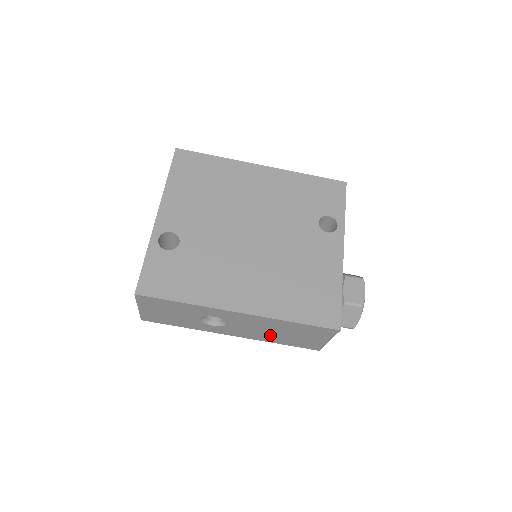
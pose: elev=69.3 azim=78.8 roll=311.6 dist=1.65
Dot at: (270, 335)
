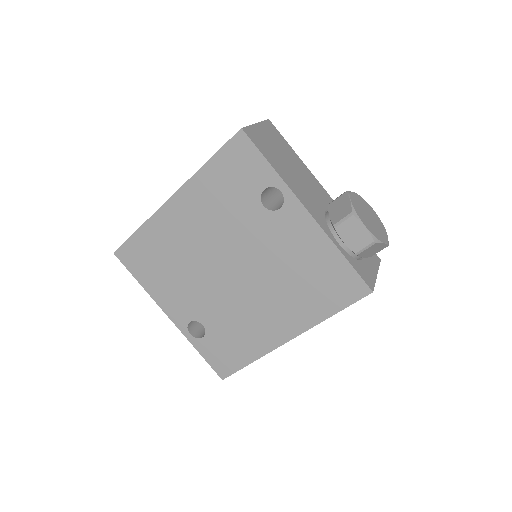
Dot at: occluded
